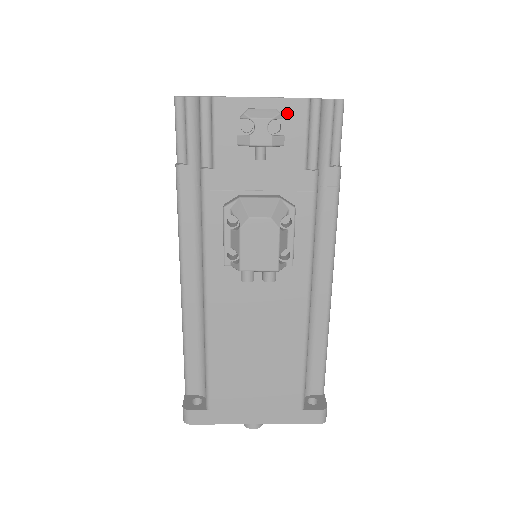
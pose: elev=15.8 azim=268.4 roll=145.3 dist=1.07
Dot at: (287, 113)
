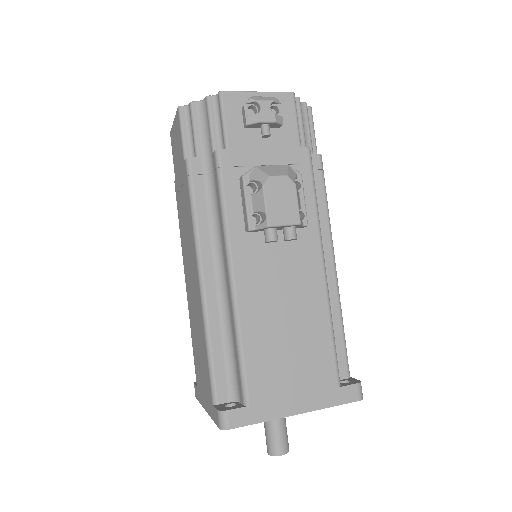
Dot at: occluded
